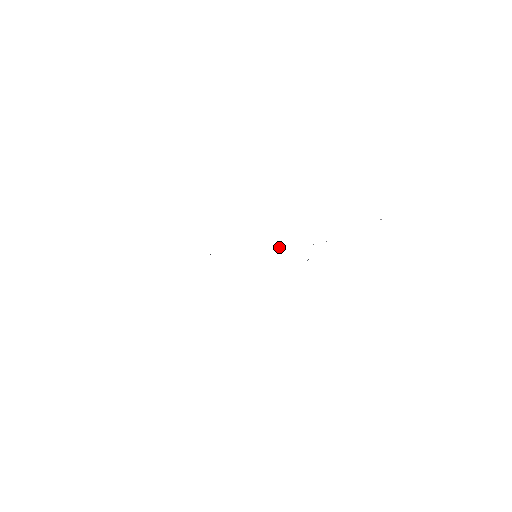
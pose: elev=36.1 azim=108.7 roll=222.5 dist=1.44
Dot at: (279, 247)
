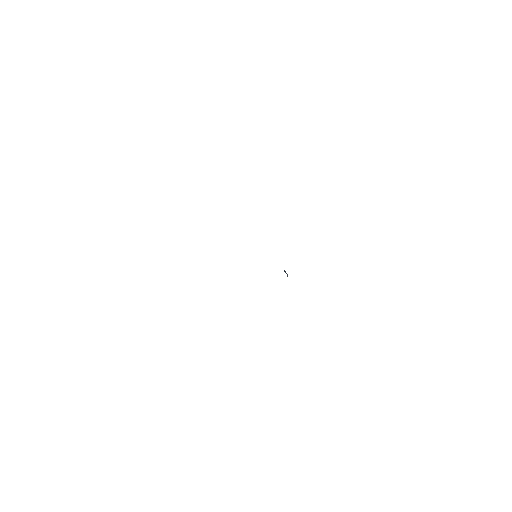
Dot at: occluded
